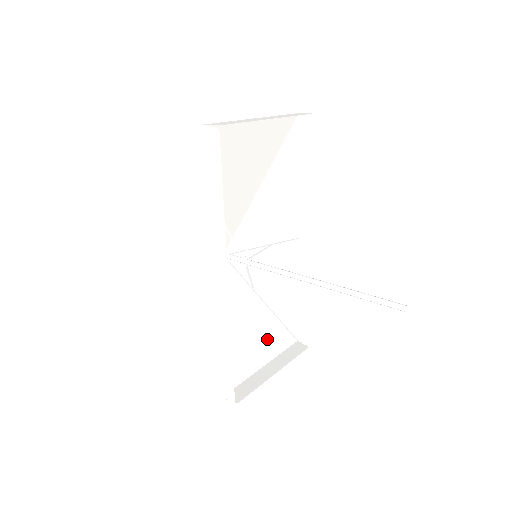
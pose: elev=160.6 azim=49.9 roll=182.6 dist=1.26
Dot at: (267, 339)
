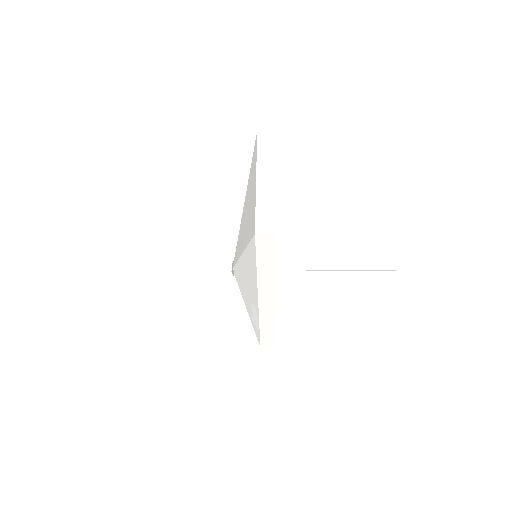
Dot at: occluded
